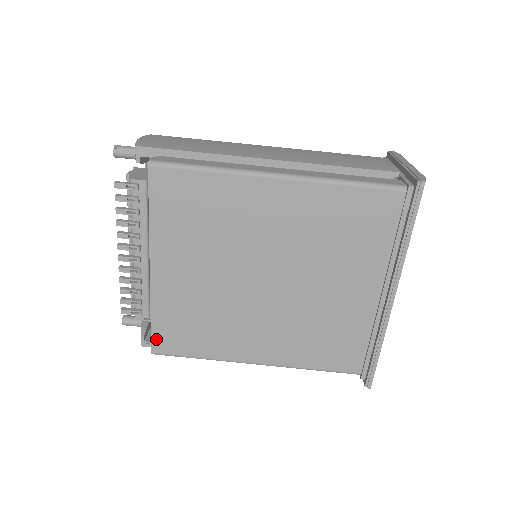
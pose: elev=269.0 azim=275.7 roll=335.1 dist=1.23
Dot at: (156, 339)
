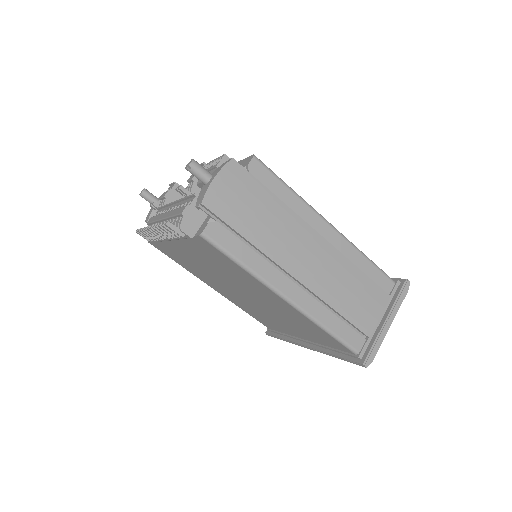
Dot at: (155, 244)
